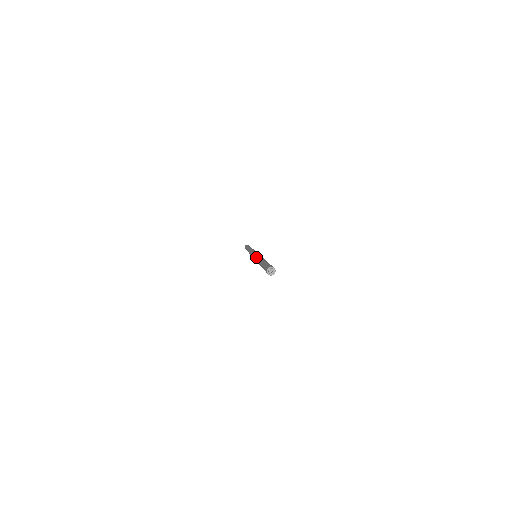
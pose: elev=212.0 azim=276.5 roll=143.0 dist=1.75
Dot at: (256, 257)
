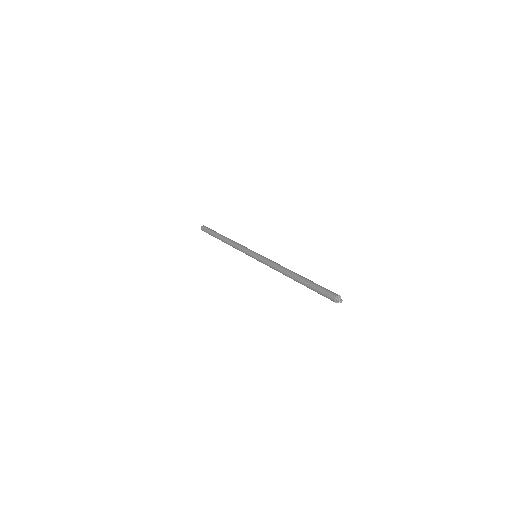
Dot at: (274, 263)
